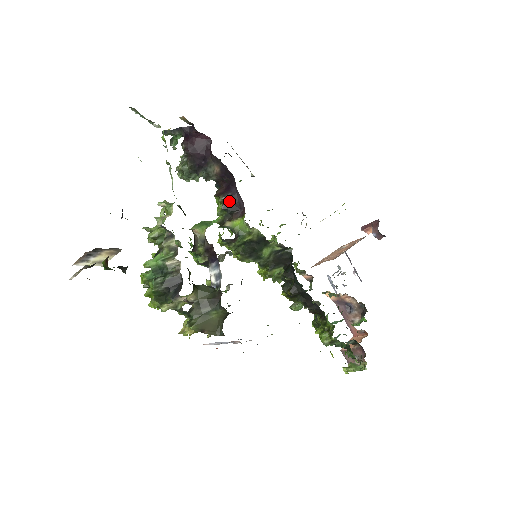
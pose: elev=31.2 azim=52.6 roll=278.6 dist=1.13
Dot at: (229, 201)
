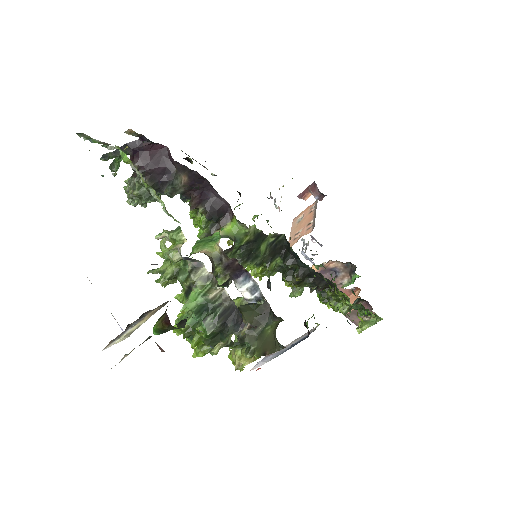
Dot at: (212, 208)
